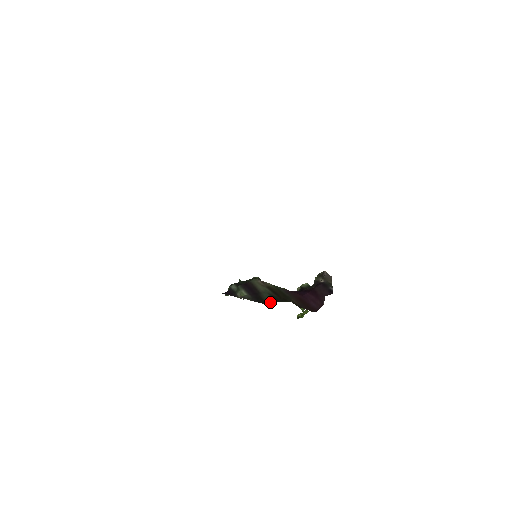
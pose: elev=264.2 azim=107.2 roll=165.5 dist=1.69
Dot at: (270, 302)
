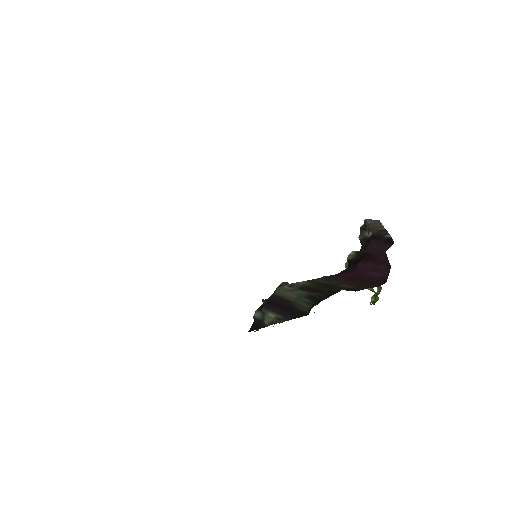
Dot at: occluded
